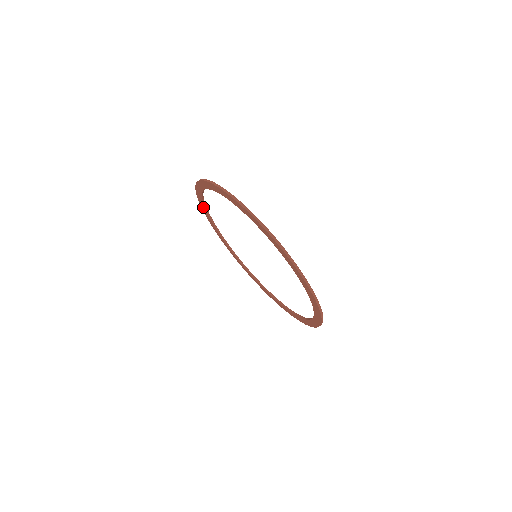
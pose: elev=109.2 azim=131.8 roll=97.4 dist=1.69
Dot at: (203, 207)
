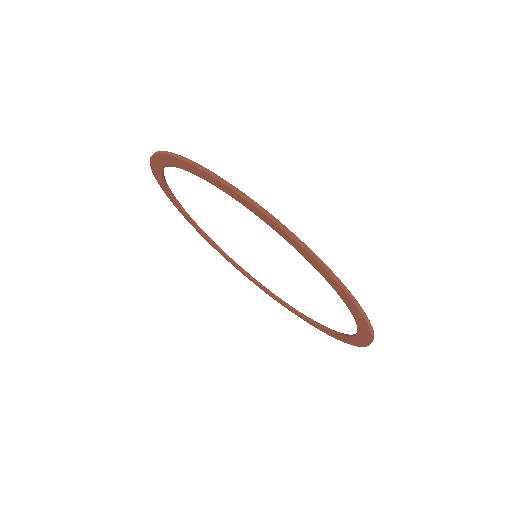
Dot at: (159, 178)
